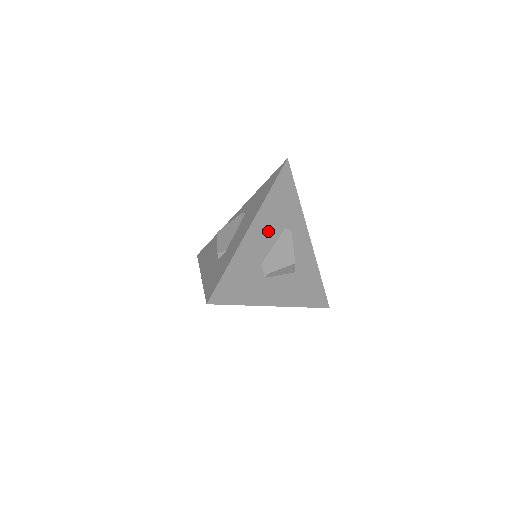
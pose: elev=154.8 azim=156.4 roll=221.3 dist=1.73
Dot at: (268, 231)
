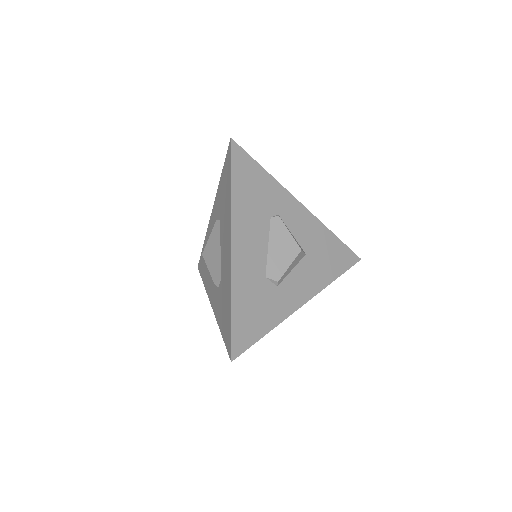
Dot at: (254, 236)
